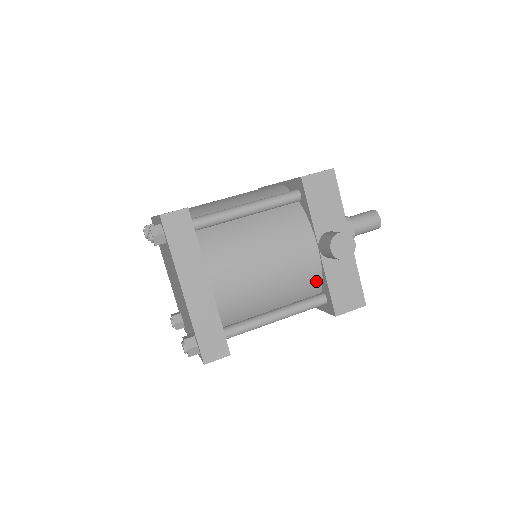
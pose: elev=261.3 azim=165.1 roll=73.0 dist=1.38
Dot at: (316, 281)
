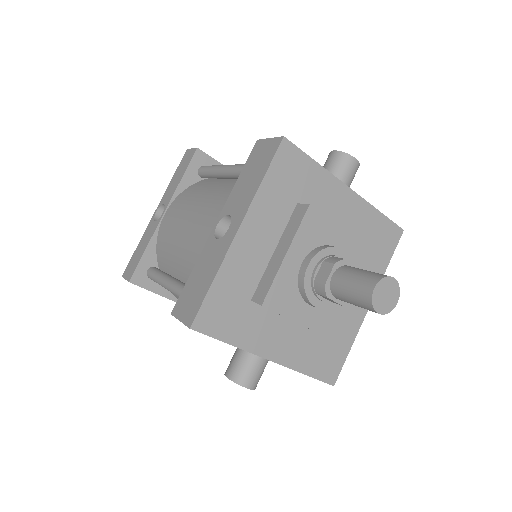
Dot at: occluded
